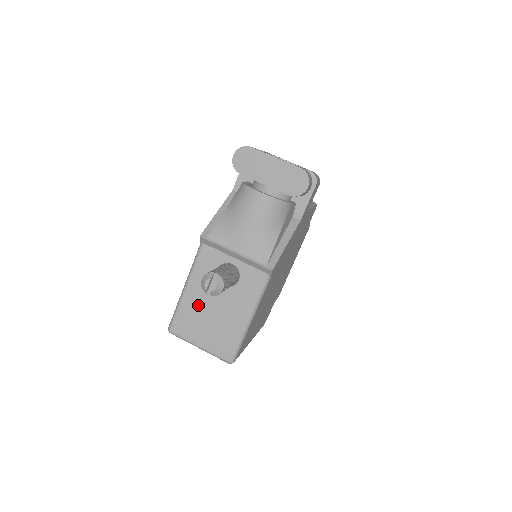
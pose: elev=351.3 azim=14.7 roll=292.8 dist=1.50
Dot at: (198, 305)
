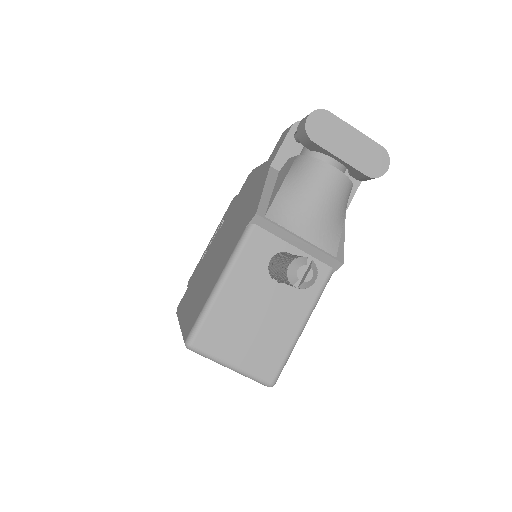
Dot at: (238, 308)
